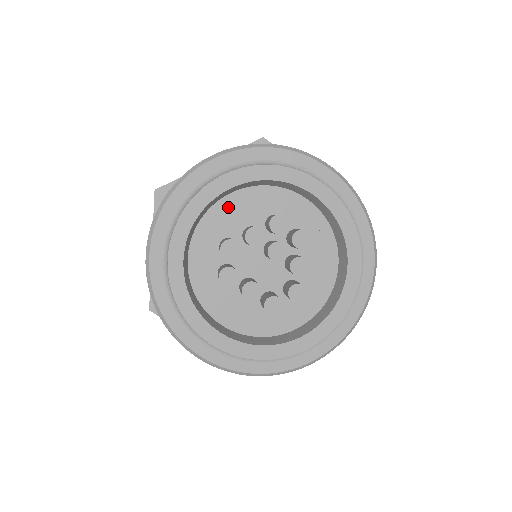
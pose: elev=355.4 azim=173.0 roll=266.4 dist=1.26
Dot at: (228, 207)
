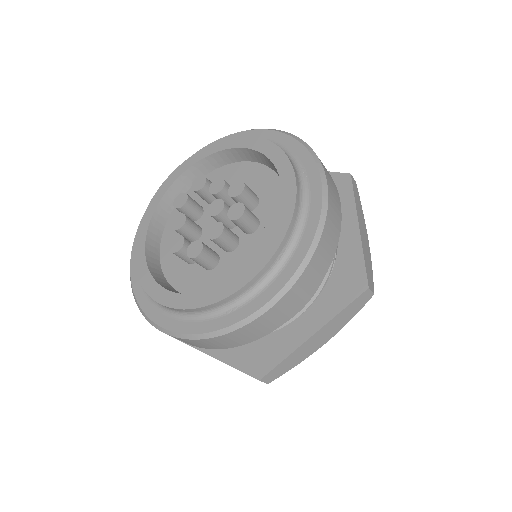
Dot at: (241, 170)
